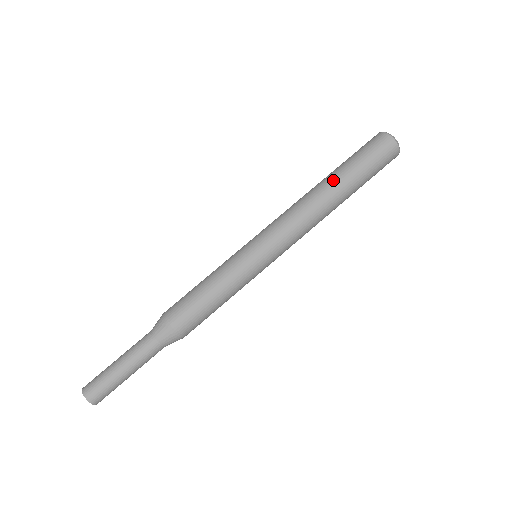
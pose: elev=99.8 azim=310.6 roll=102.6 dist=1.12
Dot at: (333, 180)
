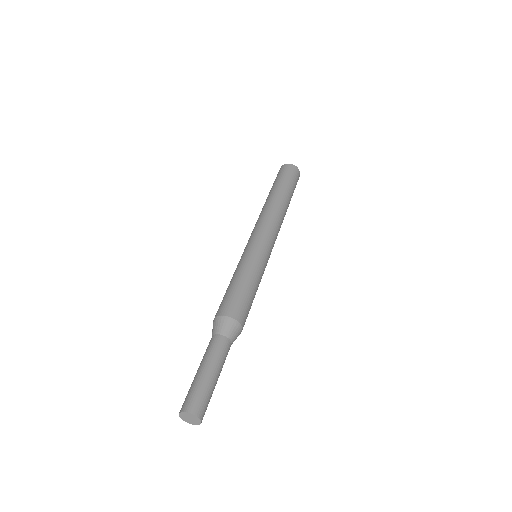
Dot at: (274, 193)
